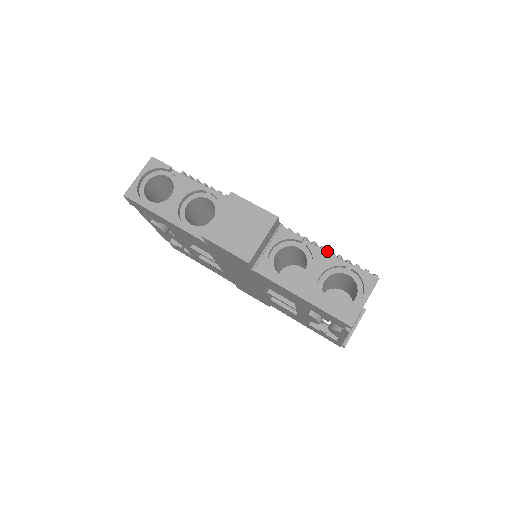
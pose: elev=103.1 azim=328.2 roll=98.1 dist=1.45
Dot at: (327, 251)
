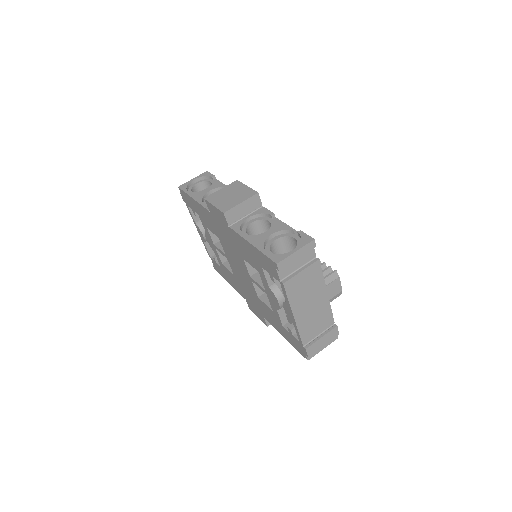
Dot at: occluded
